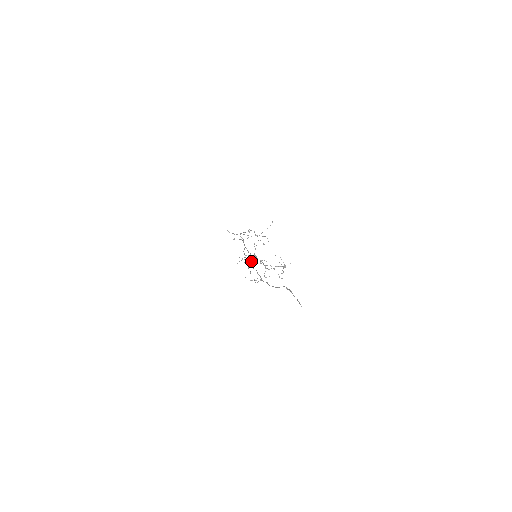
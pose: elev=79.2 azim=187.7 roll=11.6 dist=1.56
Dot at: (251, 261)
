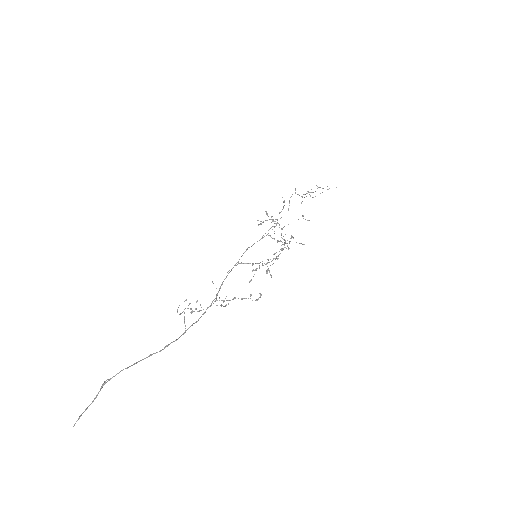
Dot at: (252, 263)
